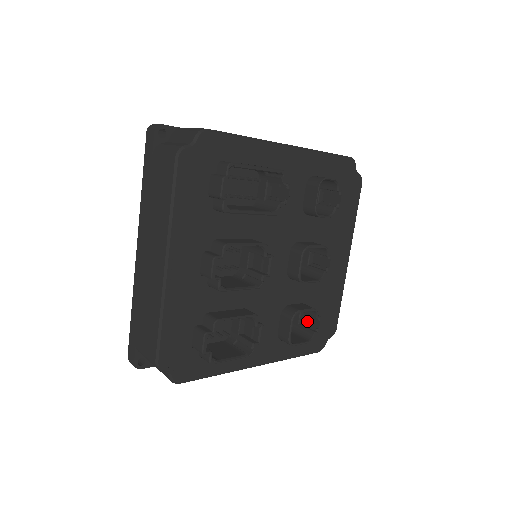
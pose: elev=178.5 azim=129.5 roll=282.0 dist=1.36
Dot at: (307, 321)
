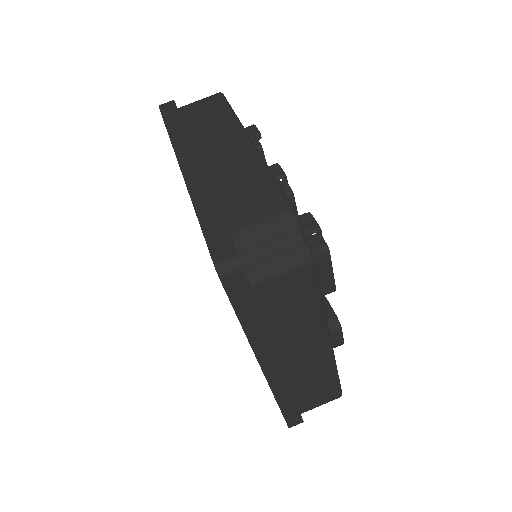
Dot at: occluded
